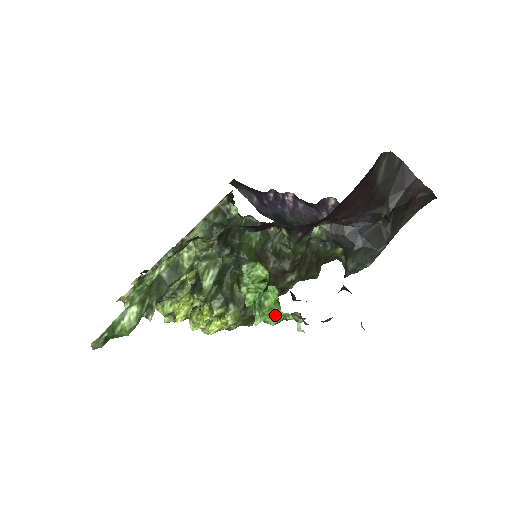
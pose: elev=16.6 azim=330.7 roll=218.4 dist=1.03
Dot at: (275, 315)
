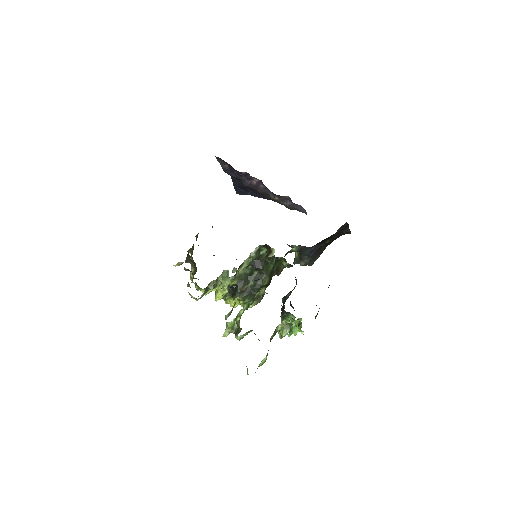
Dot at: (297, 332)
